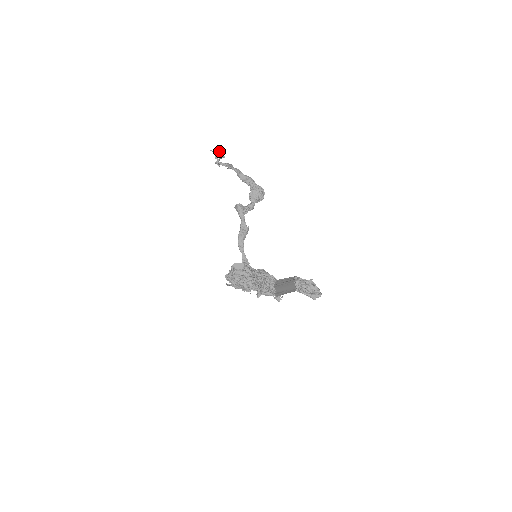
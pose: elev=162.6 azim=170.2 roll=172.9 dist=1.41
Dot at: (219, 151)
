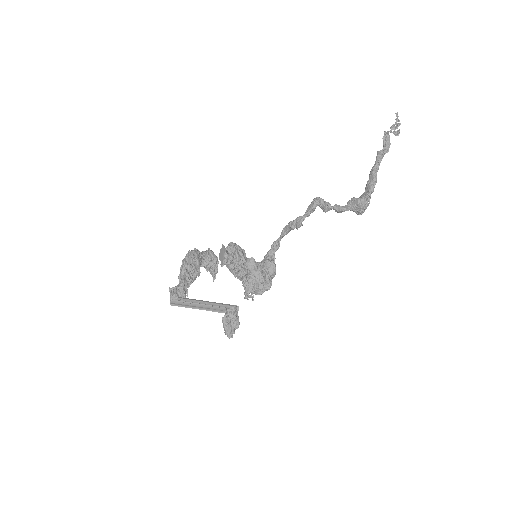
Dot at: (400, 124)
